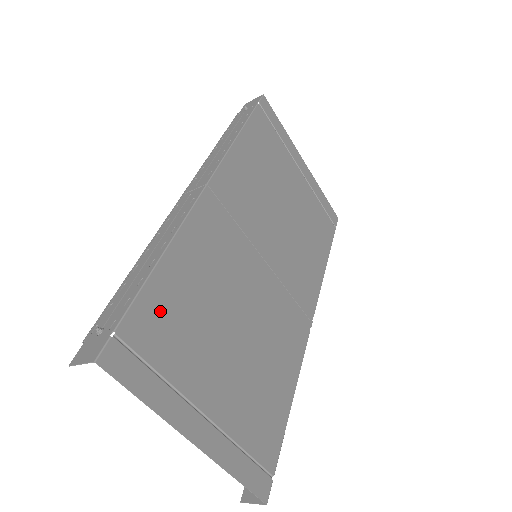
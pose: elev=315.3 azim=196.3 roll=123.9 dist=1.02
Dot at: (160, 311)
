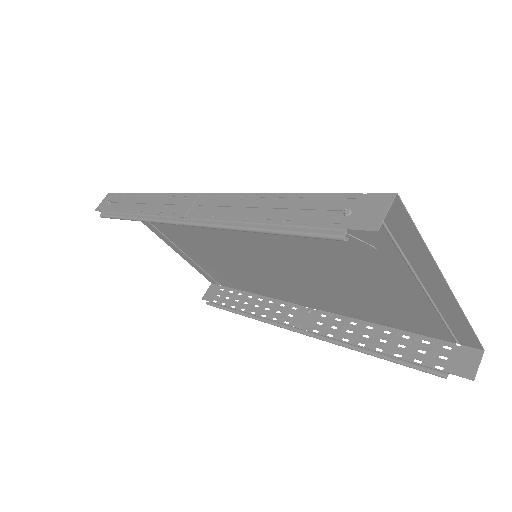
Dot at: occluded
